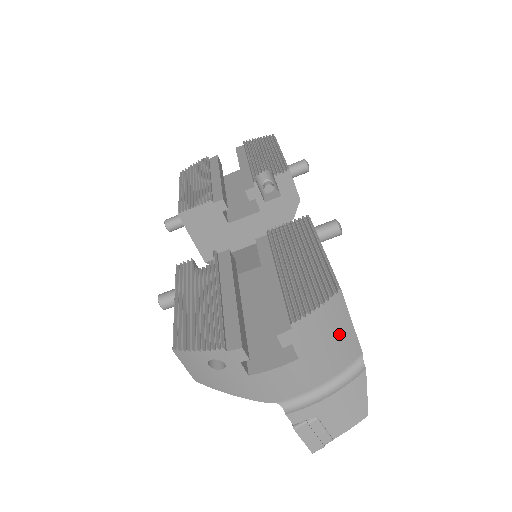
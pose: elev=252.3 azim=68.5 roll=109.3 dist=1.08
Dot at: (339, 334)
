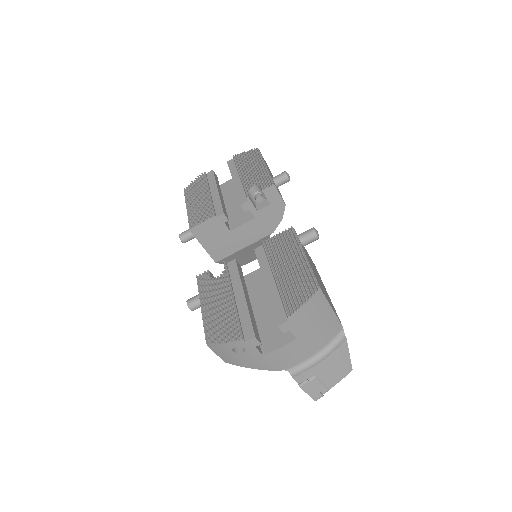
Dot at: (323, 318)
